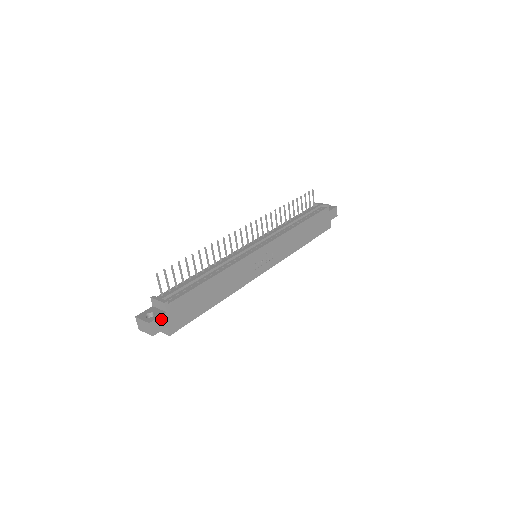
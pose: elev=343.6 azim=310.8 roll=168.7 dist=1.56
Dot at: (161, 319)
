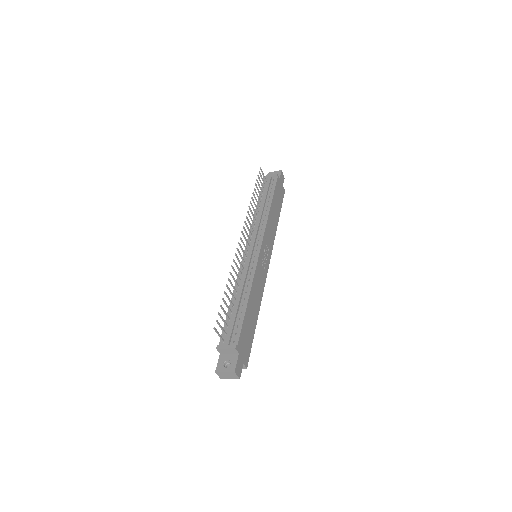
Dot at: (238, 362)
